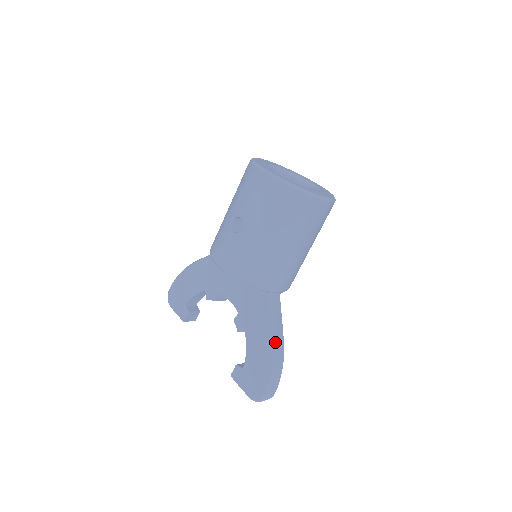
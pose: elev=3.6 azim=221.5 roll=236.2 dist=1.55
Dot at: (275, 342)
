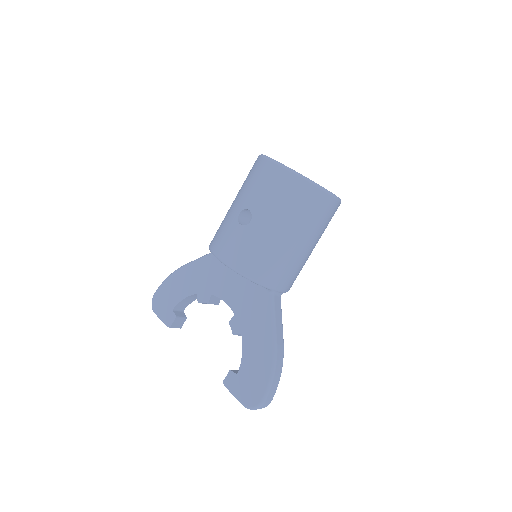
Dot at: (276, 343)
